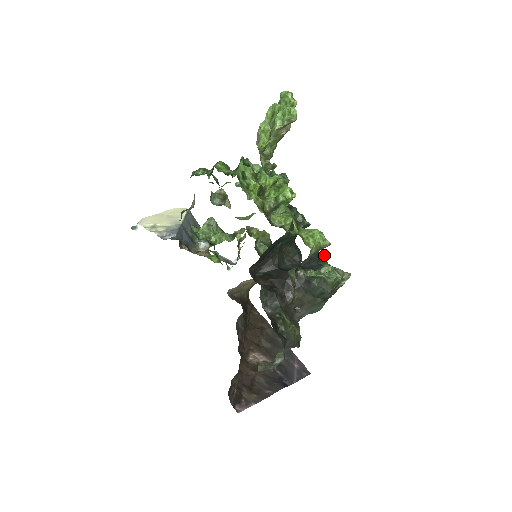
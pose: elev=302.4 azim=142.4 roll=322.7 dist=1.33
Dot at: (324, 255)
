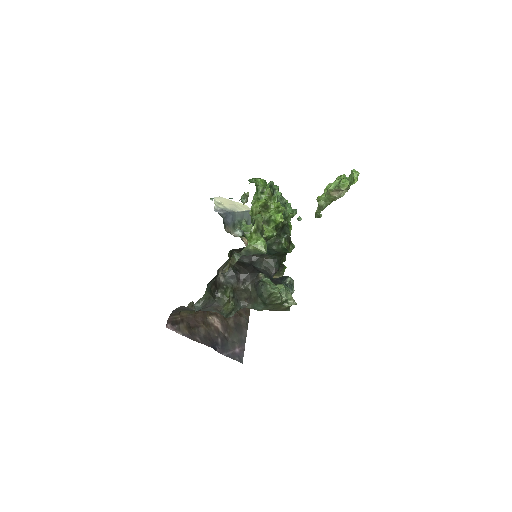
Dot at: (291, 281)
